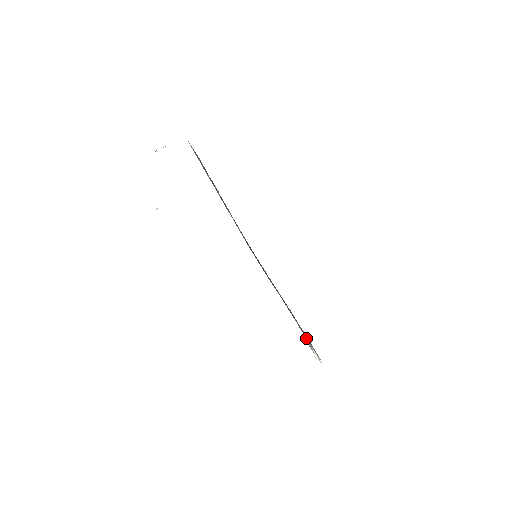
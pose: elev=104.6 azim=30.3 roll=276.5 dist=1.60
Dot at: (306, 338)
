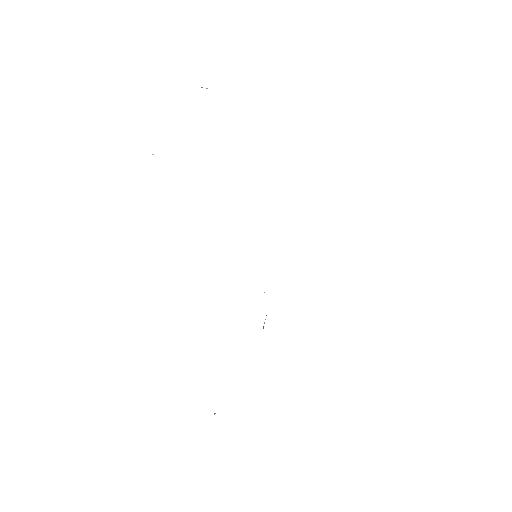
Dot at: occluded
